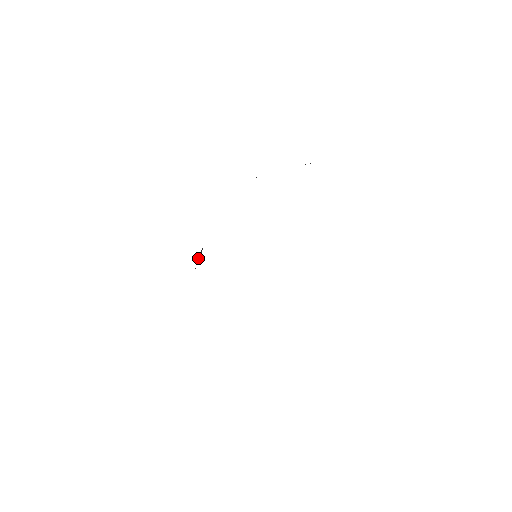
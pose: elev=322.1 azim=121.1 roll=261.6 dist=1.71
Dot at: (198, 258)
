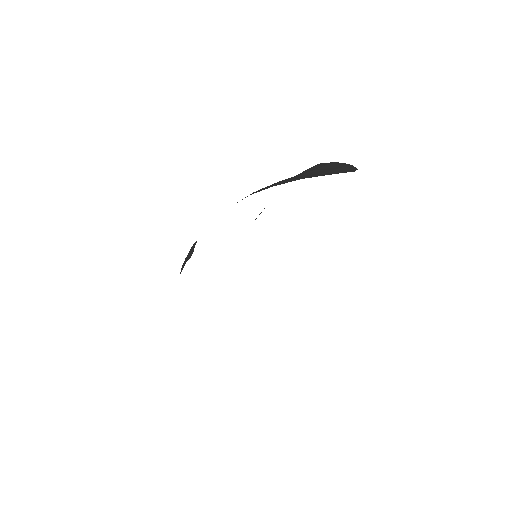
Dot at: (187, 260)
